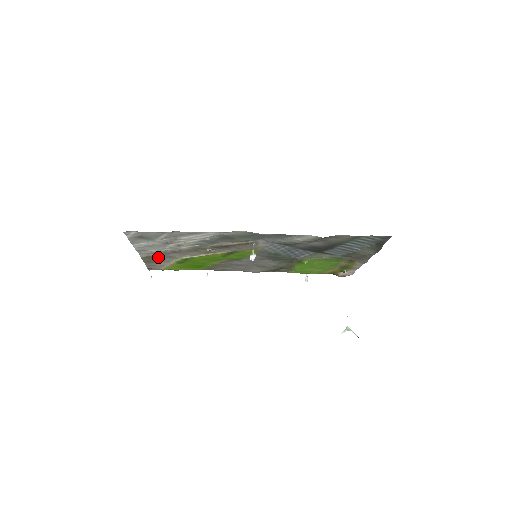
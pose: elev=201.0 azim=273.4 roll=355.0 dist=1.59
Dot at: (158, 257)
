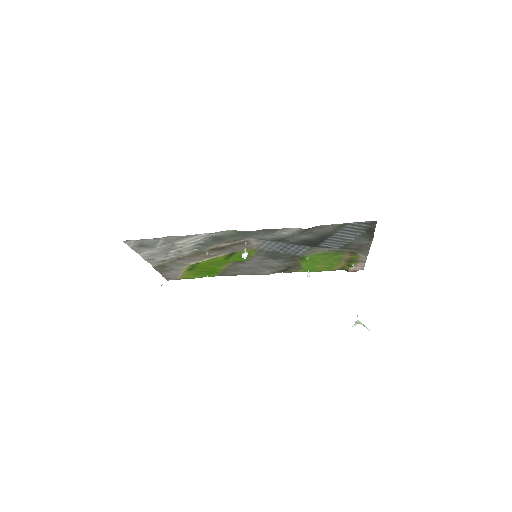
Dot at: (168, 265)
